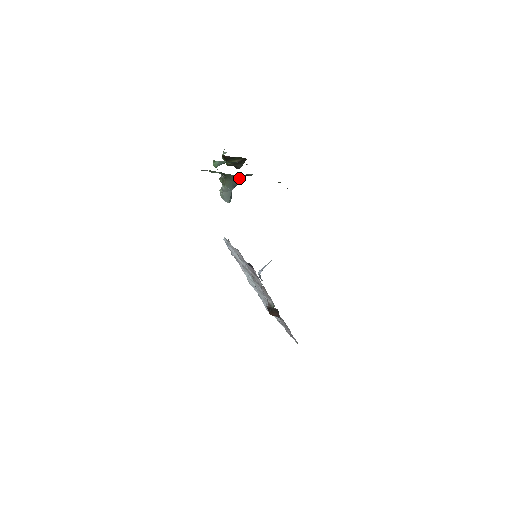
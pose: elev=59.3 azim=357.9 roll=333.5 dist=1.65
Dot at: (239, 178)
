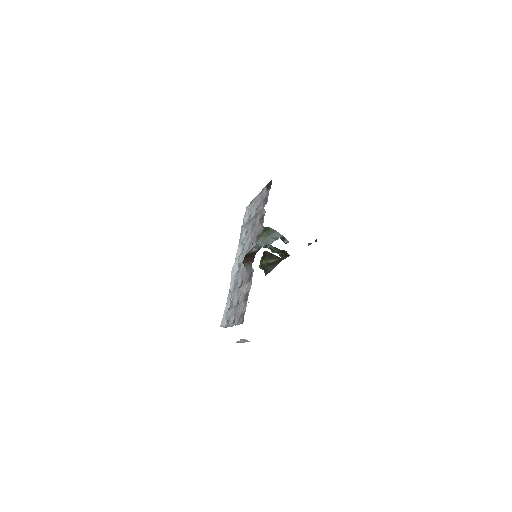
Dot at: (275, 237)
